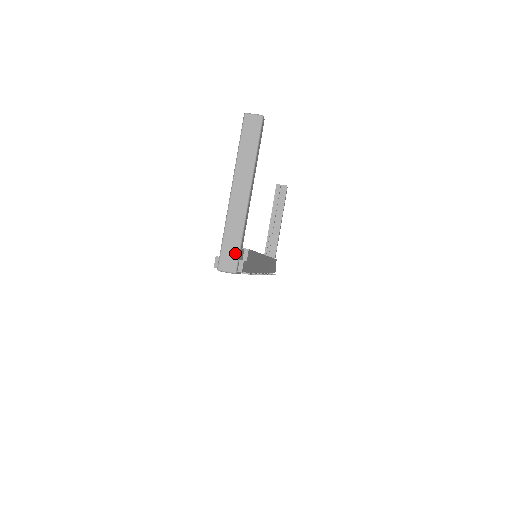
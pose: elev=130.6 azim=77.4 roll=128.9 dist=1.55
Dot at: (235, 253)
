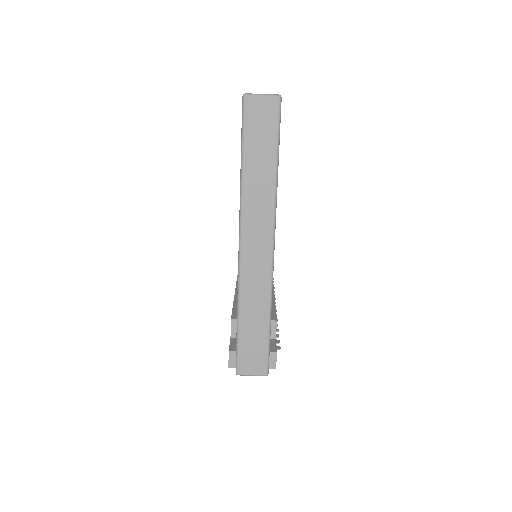
Dot at: (262, 347)
